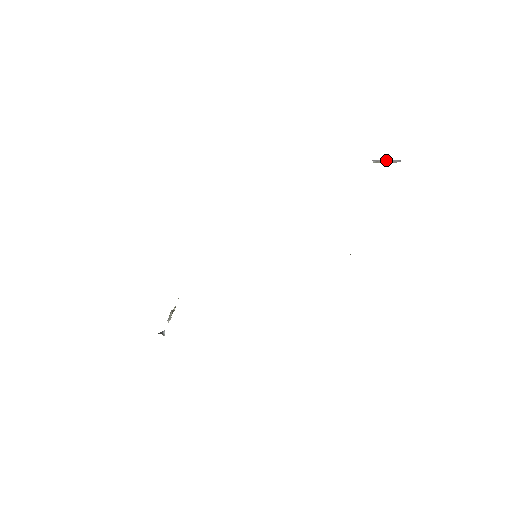
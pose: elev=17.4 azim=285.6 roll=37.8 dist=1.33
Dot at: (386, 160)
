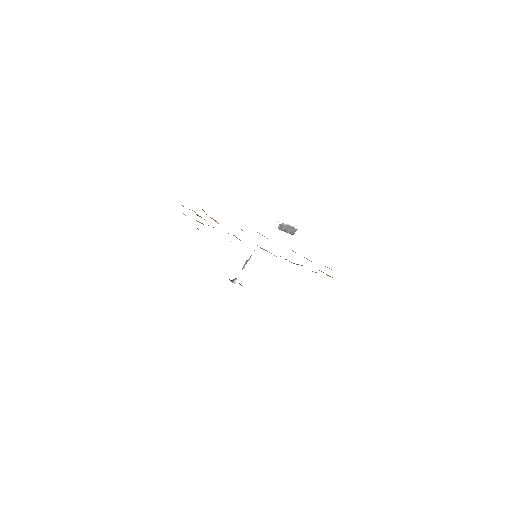
Dot at: (288, 227)
